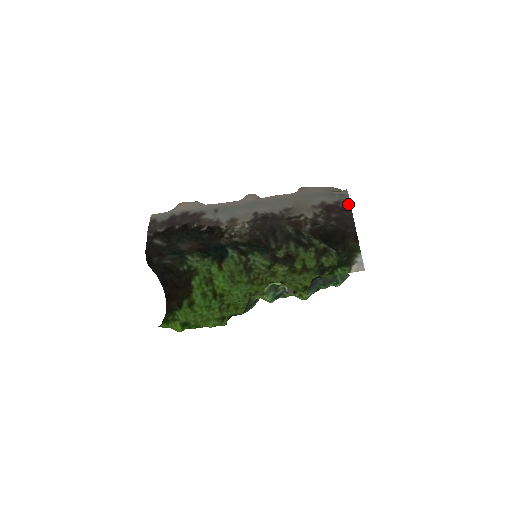
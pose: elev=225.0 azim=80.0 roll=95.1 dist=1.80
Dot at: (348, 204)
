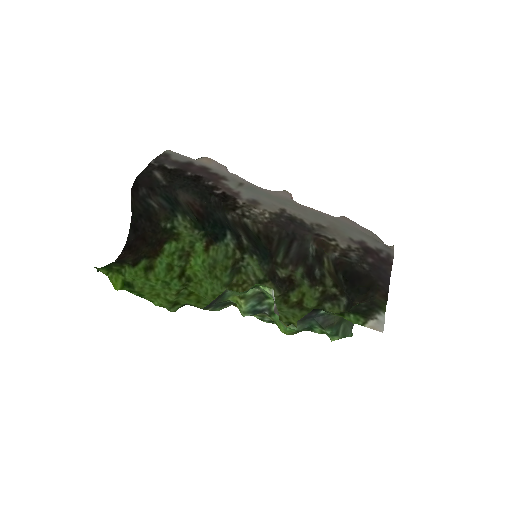
Dot at: (390, 258)
